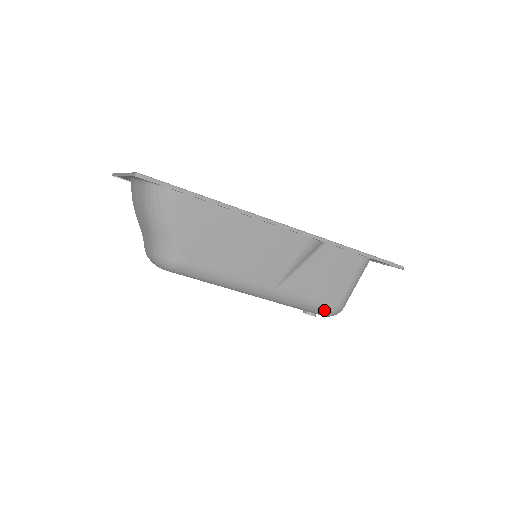
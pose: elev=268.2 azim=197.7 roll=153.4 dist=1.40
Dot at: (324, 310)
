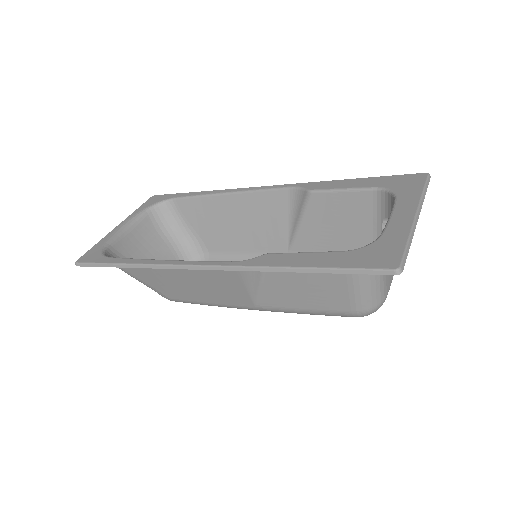
Dot at: (339, 315)
